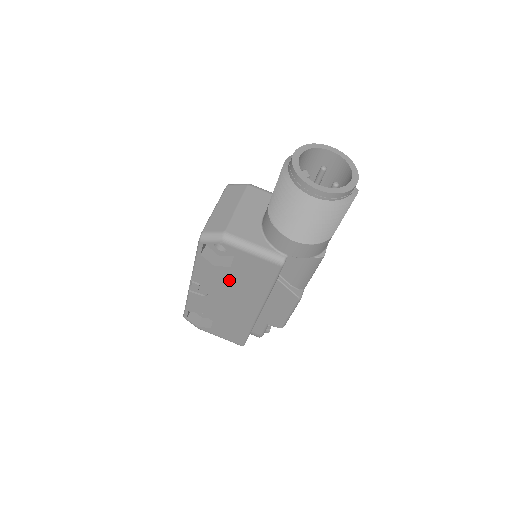
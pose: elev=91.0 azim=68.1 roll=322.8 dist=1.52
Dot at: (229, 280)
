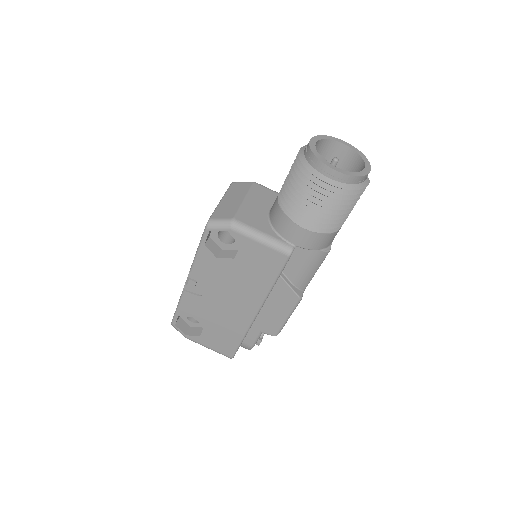
Dot at: (230, 275)
